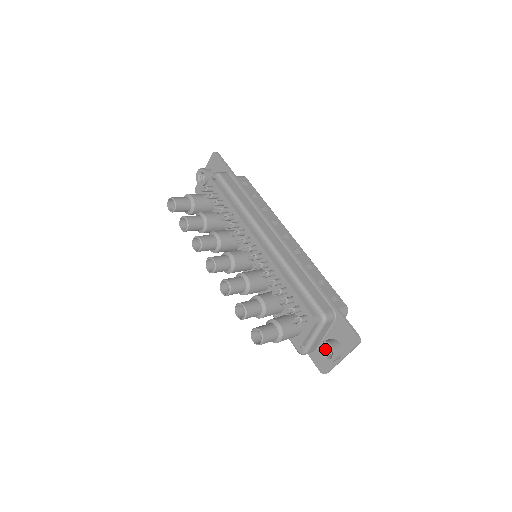
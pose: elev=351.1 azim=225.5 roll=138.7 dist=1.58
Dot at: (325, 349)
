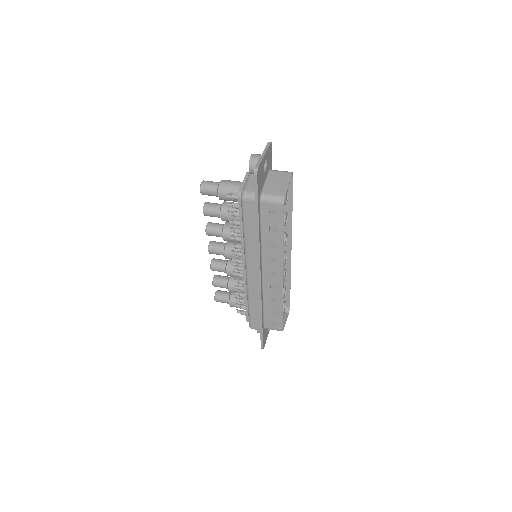
Dot at: occluded
